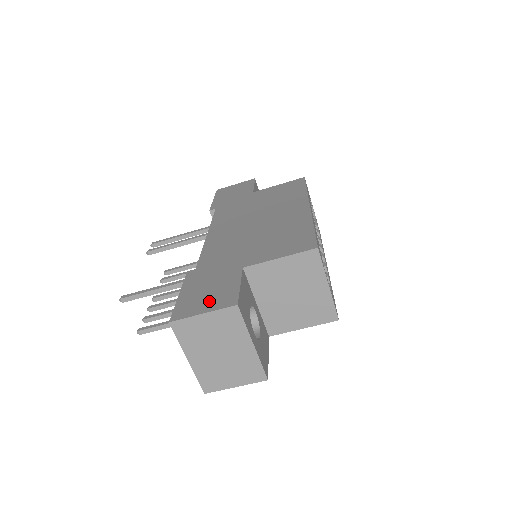
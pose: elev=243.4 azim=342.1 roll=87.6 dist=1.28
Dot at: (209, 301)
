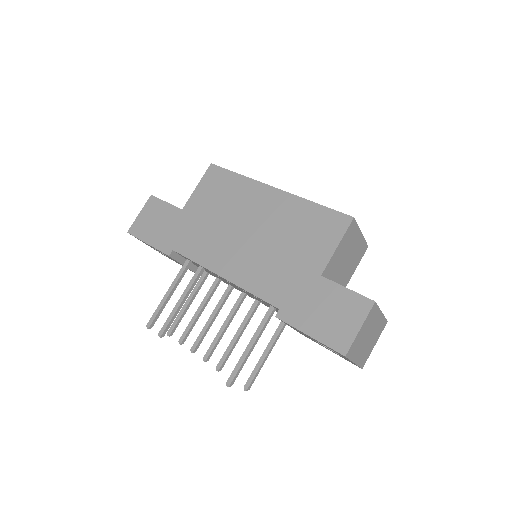
Dot at: (347, 318)
